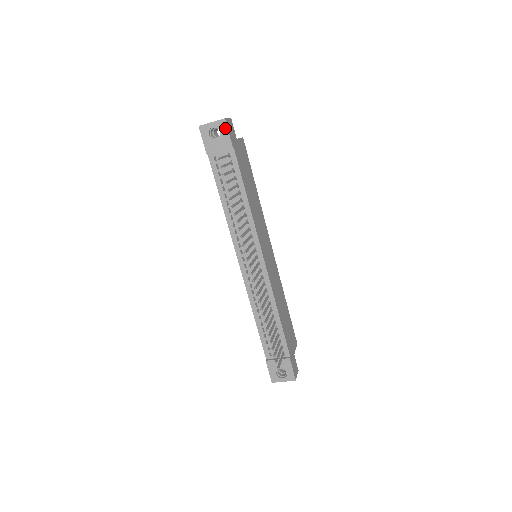
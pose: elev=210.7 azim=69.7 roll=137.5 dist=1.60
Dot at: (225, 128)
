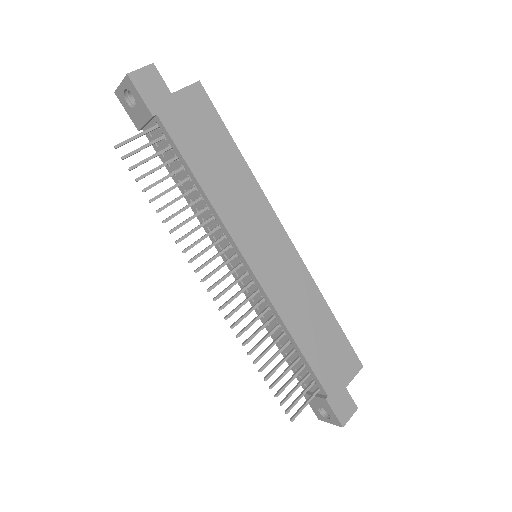
Dot at: (134, 88)
